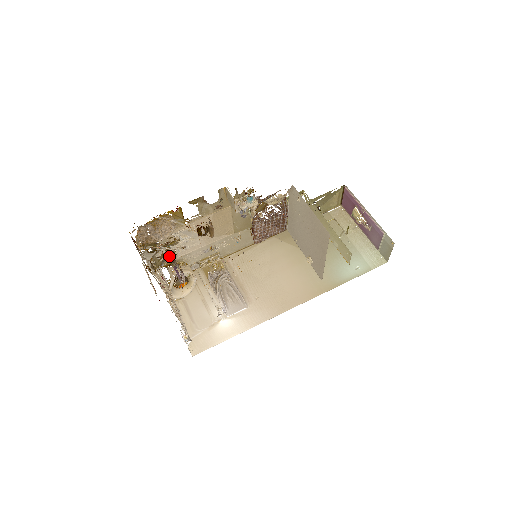
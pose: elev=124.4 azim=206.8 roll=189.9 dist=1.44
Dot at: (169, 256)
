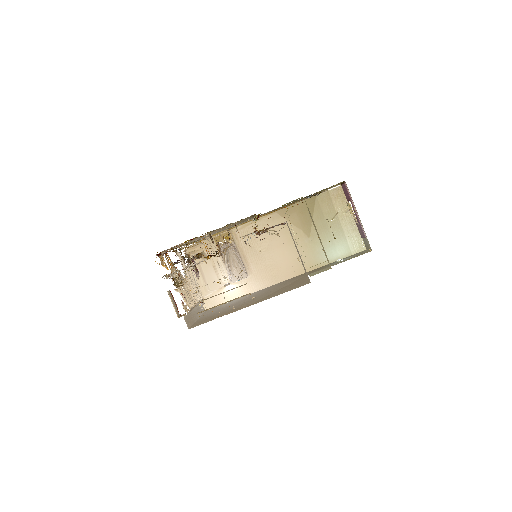
Dot at: occluded
